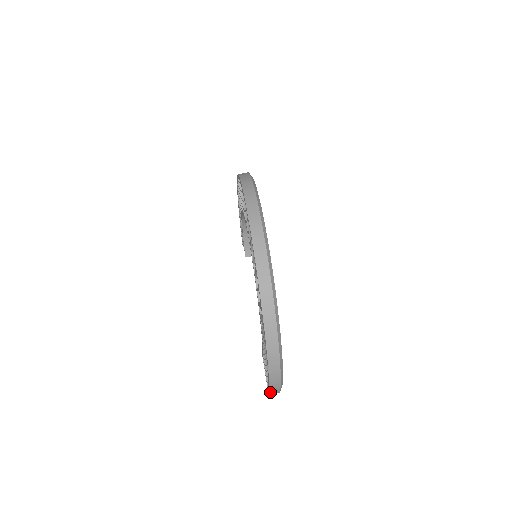
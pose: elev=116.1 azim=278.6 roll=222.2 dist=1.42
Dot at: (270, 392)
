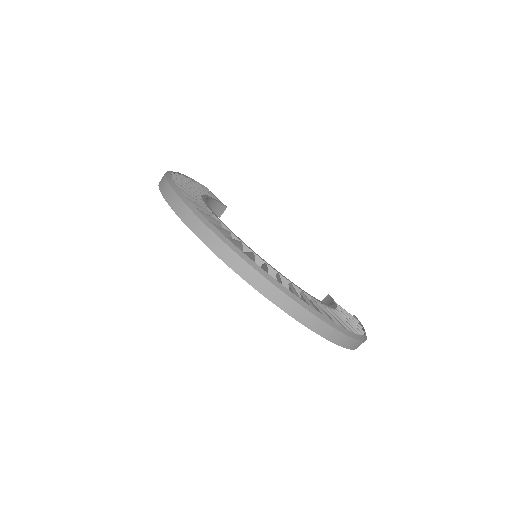
Dot at: occluded
